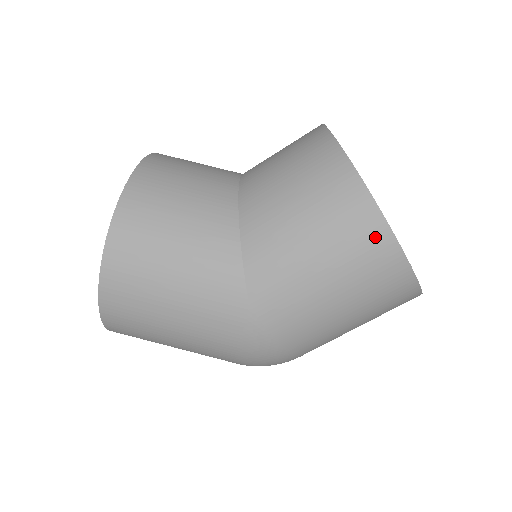
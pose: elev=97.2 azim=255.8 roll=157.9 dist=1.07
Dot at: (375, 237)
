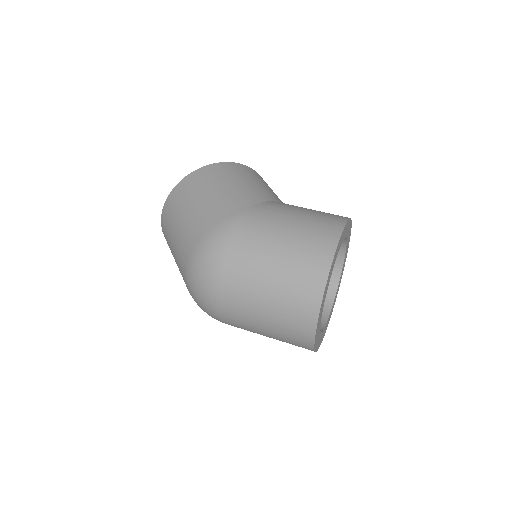
Dot at: (331, 230)
